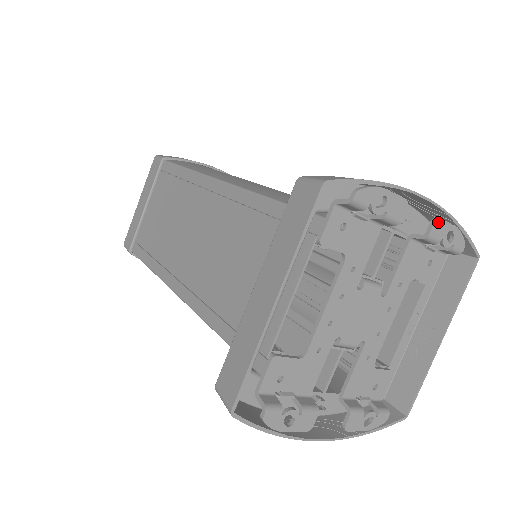
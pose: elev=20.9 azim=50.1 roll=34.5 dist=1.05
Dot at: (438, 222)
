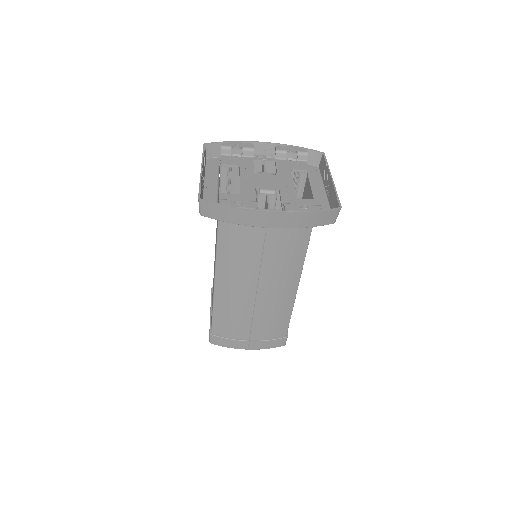
Dot at: (278, 146)
